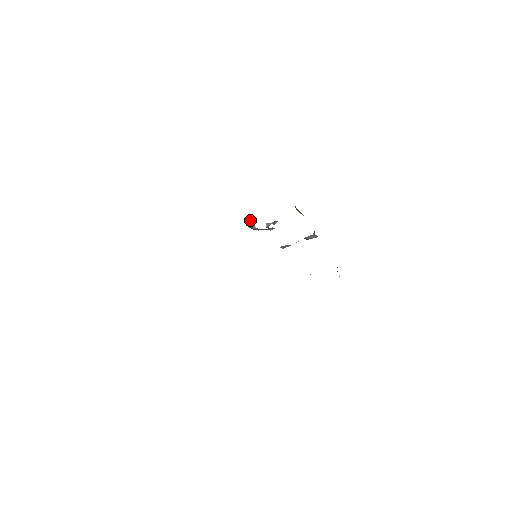
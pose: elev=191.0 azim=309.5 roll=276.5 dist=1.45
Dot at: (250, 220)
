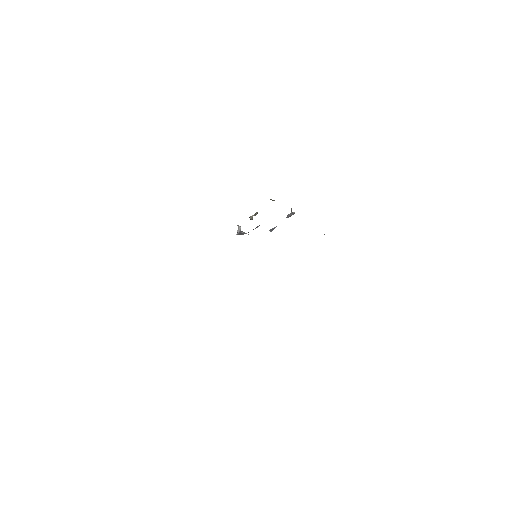
Dot at: (238, 229)
